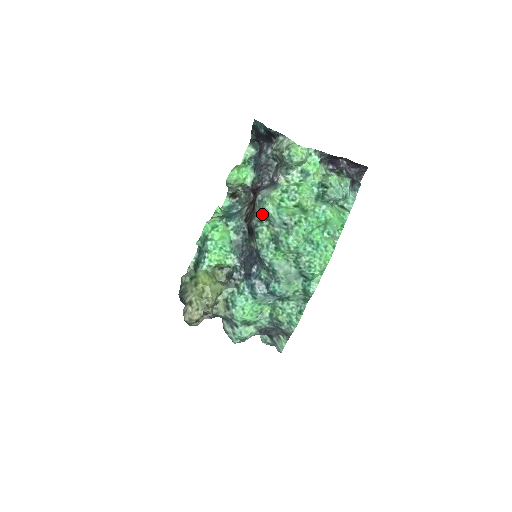
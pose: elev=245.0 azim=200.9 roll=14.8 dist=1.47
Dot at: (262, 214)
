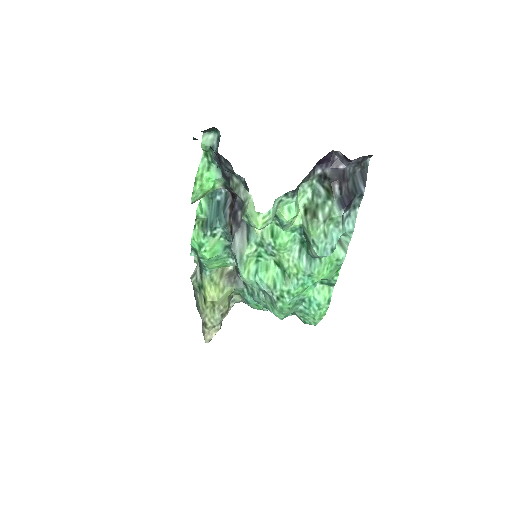
Dot at: occluded
